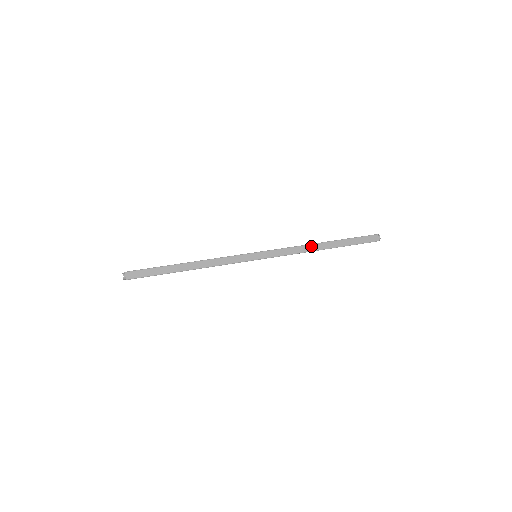
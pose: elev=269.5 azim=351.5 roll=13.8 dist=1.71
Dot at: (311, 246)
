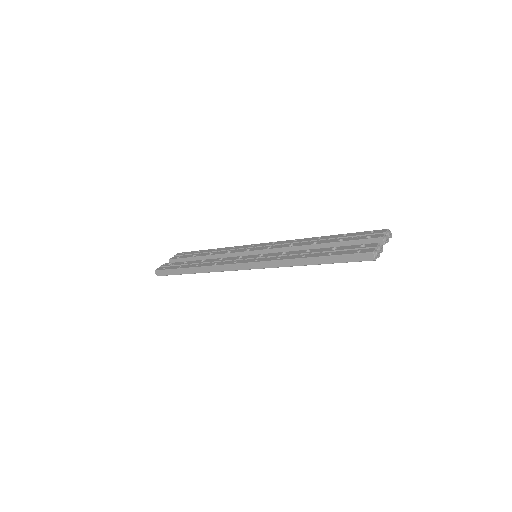
Dot at: (291, 261)
